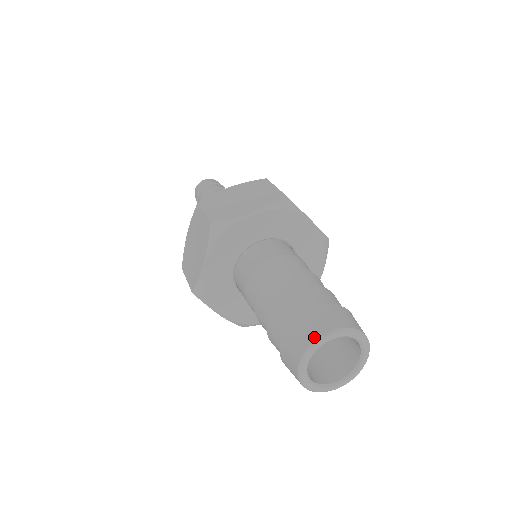
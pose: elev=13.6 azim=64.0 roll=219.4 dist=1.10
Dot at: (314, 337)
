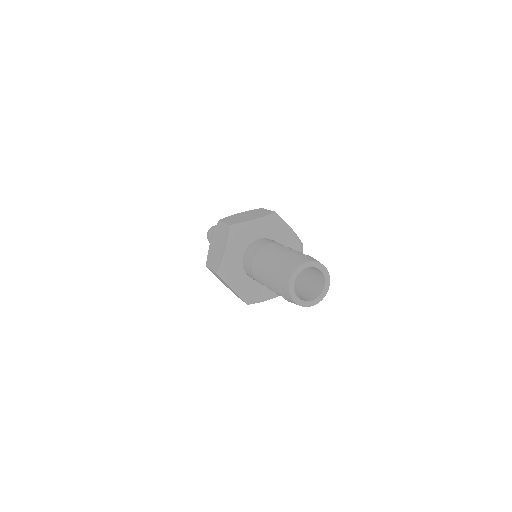
Dot at: (319, 262)
